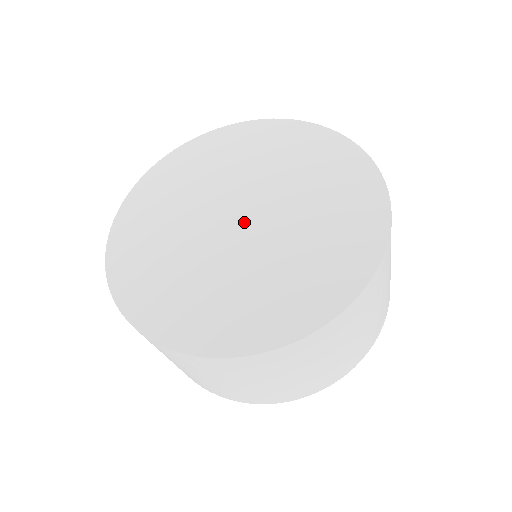
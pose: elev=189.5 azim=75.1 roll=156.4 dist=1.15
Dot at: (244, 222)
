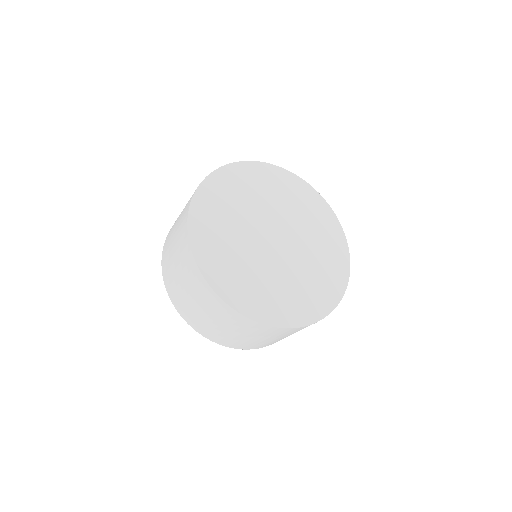
Dot at: (279, 241)
